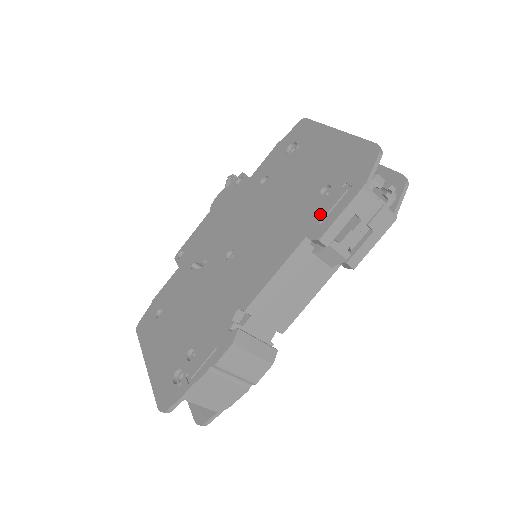
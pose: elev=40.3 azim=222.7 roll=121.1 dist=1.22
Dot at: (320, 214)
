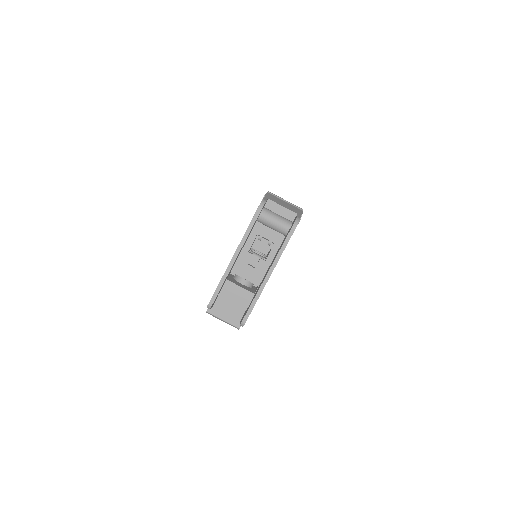
Dot at: occluded
